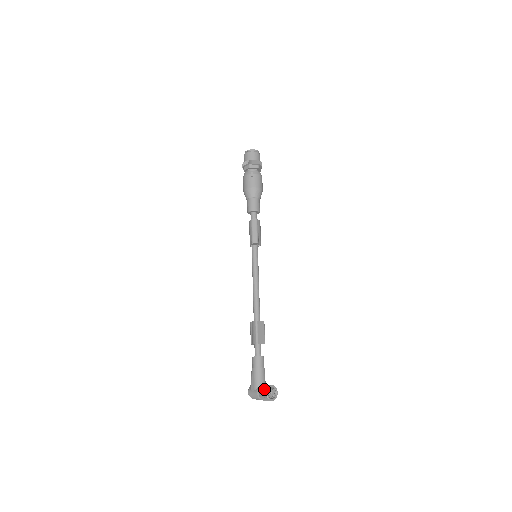
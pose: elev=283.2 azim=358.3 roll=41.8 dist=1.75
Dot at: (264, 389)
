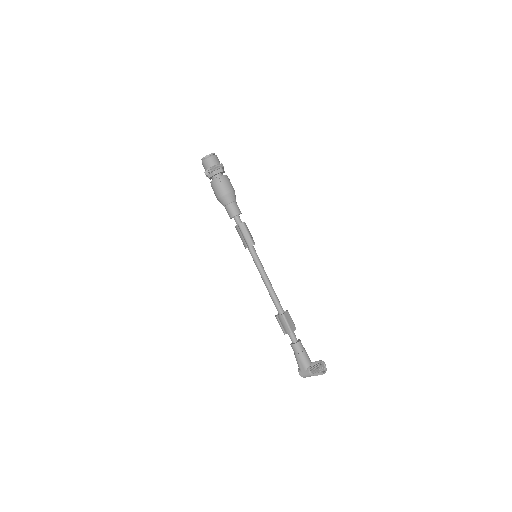
Dot at: (315, 368)
